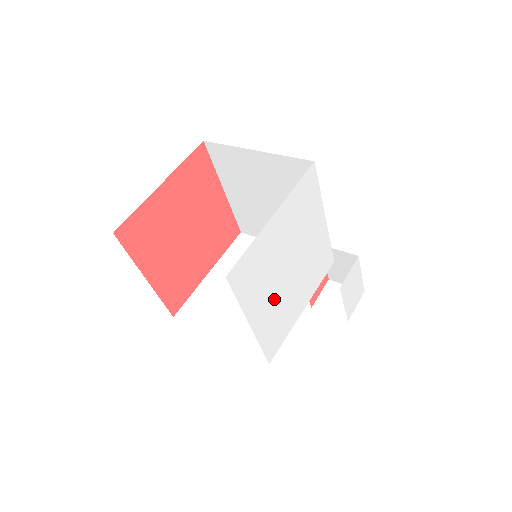
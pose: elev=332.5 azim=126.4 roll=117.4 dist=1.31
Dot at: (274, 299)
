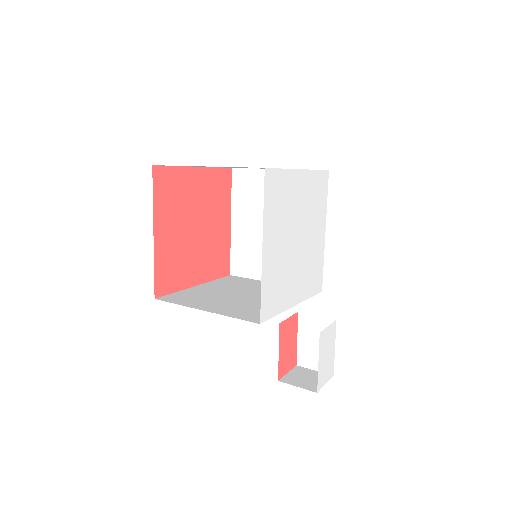
Dot at: (282, 251)
